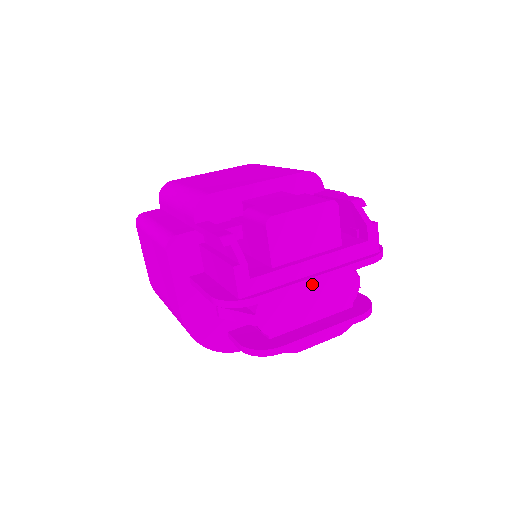
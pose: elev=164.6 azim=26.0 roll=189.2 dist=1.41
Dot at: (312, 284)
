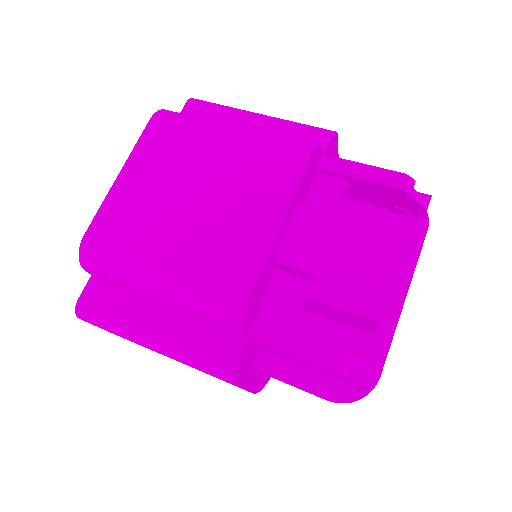
Dot at: occluded
